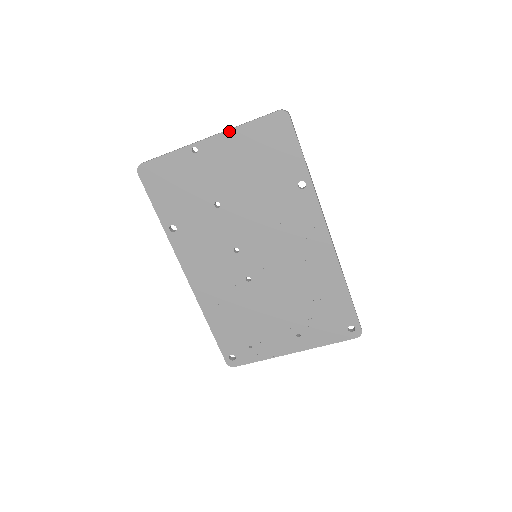
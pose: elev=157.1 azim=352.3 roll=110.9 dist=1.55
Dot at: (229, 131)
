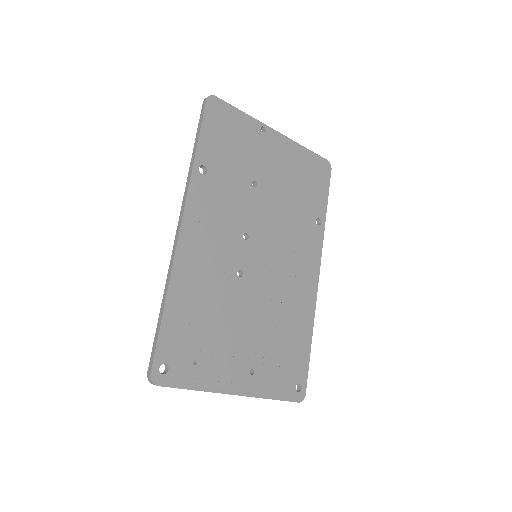
Dot at: (293, 141)
